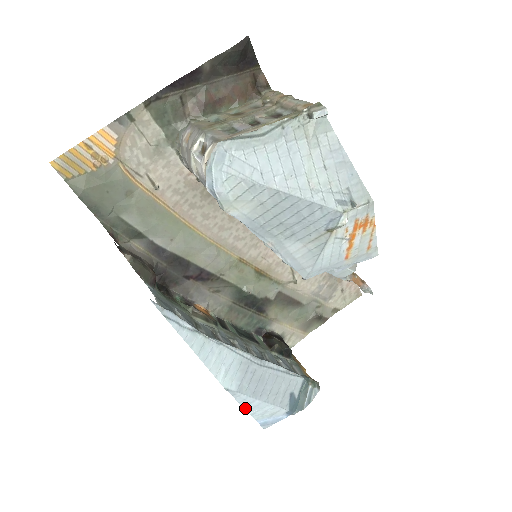
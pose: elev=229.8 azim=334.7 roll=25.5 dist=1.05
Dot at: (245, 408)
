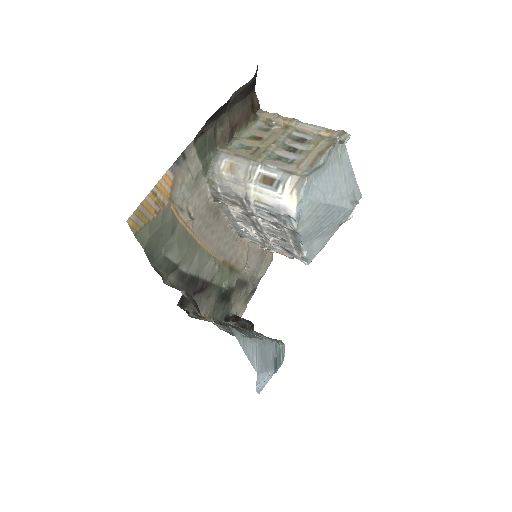
Dot at: (257, 384)
